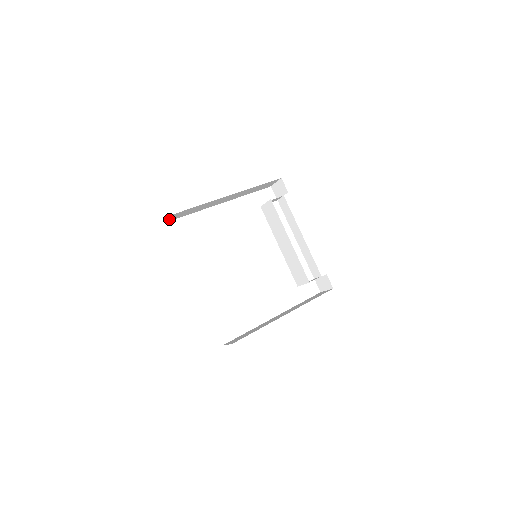
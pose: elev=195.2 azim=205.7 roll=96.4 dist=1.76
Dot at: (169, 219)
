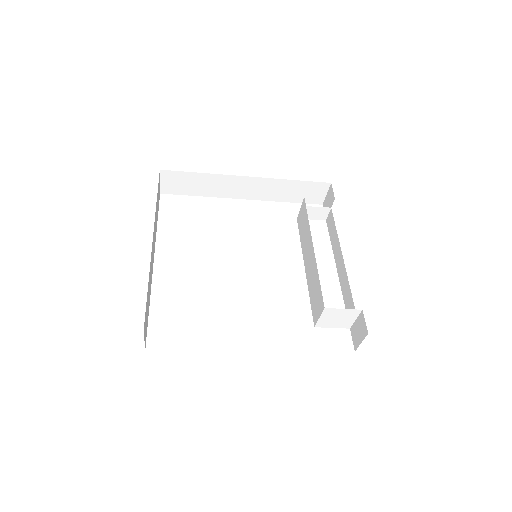
Dot at: (161, 186)
